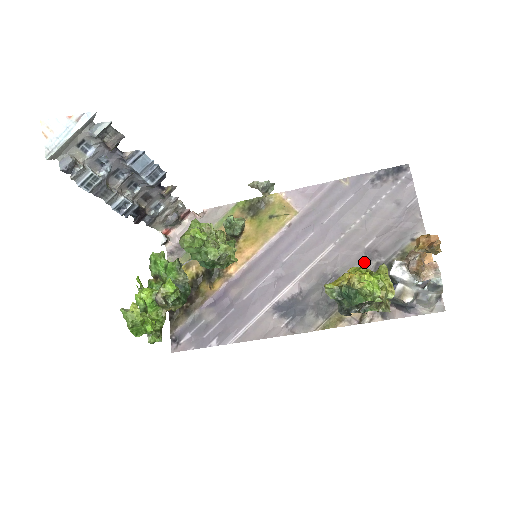
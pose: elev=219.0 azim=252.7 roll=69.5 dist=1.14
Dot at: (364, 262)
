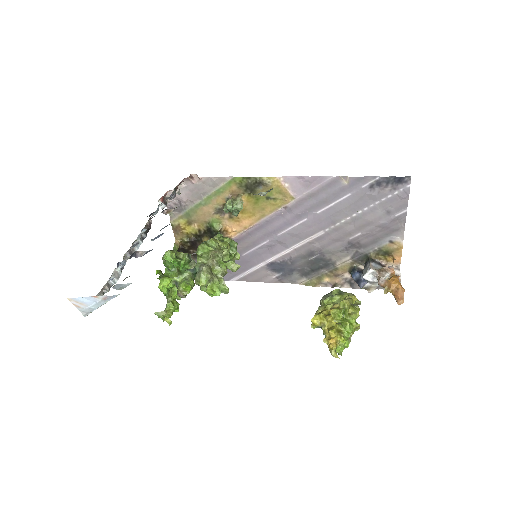
Dot at: (346, 249)
